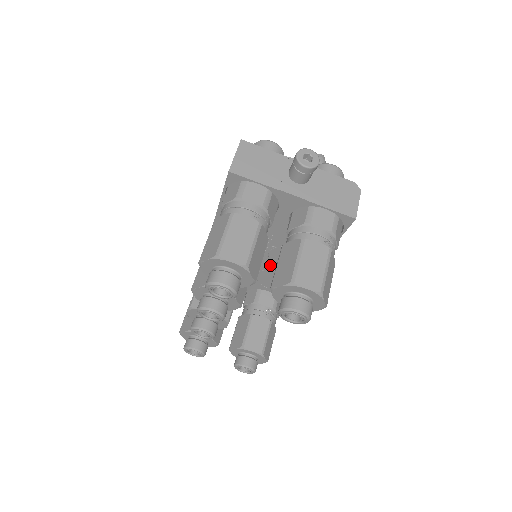
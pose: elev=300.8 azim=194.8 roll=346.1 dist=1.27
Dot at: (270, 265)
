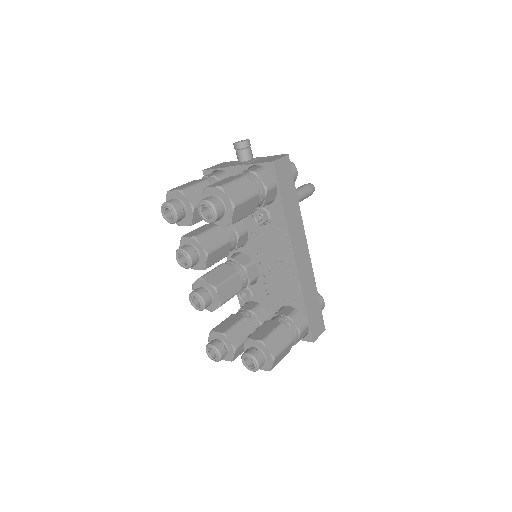
Dot at: (268, 262)
